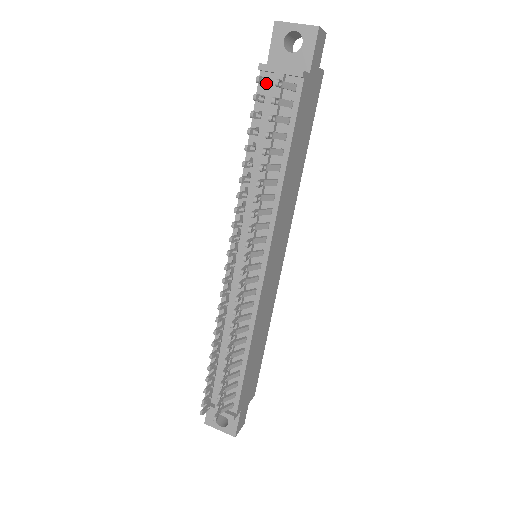
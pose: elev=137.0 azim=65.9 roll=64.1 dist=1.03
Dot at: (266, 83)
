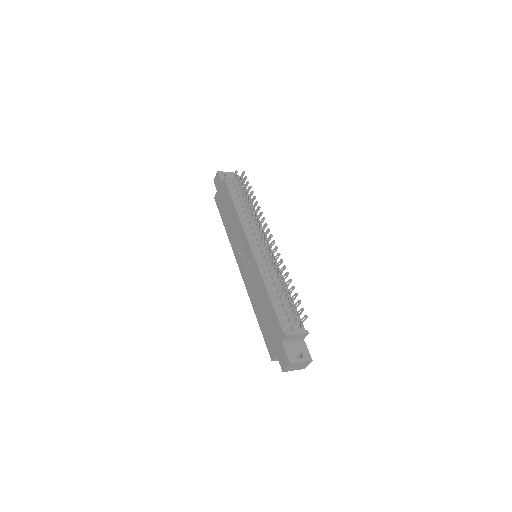
Dot at: occluded
